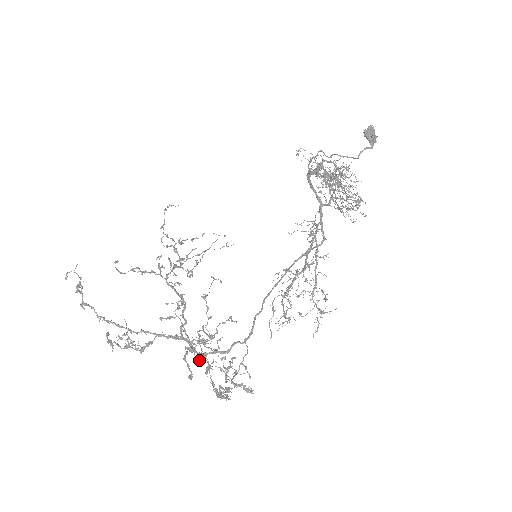
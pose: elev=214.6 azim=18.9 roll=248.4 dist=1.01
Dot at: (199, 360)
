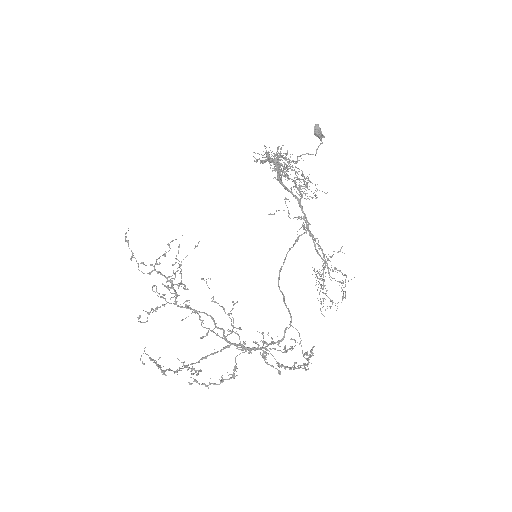
Dot at: (250, 351)
